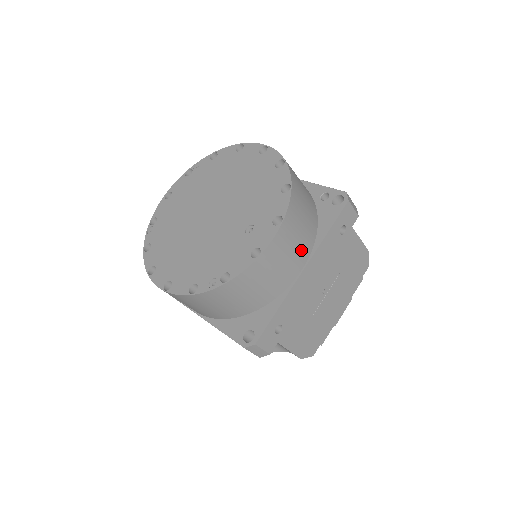
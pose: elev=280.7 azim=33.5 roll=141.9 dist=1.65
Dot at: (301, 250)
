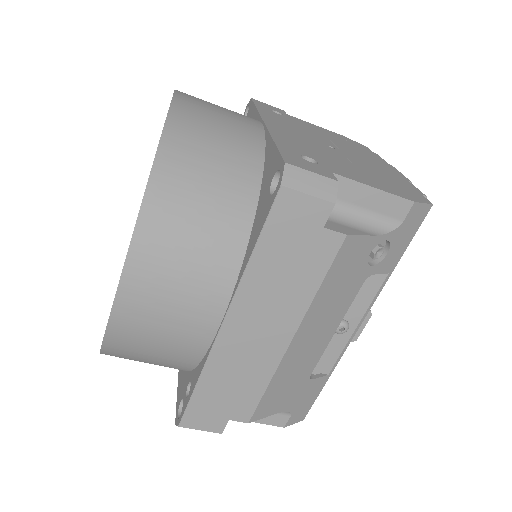
Dot at: occluded
